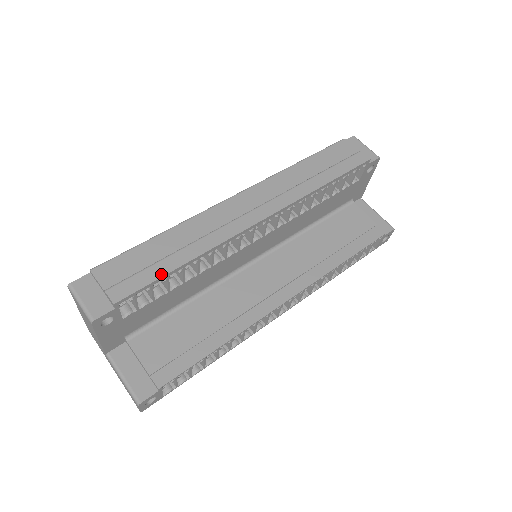
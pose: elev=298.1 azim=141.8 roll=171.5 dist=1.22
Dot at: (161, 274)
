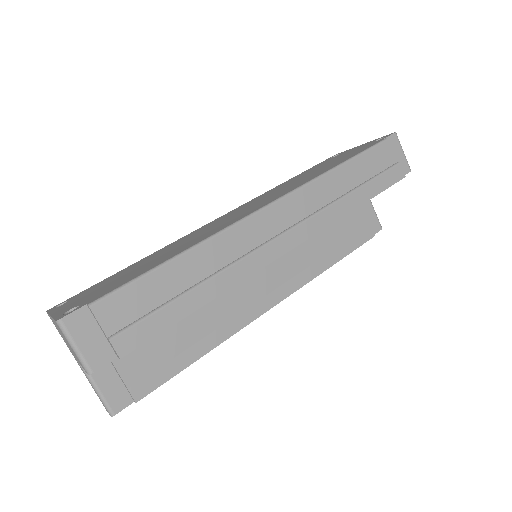
Dot at: (176, 319)
